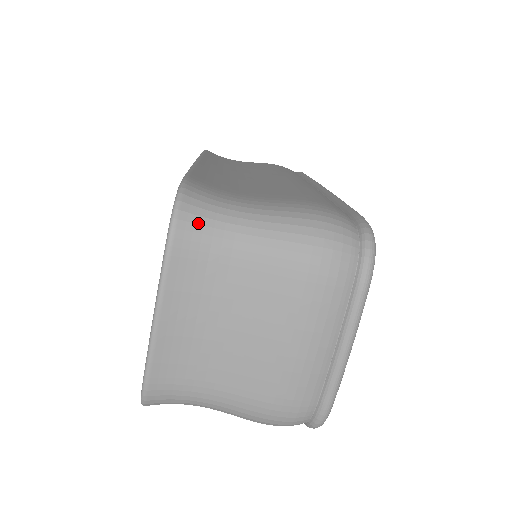
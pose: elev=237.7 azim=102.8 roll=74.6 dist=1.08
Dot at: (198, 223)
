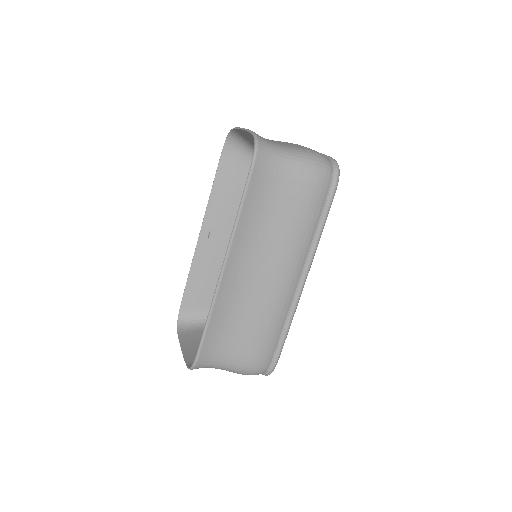
Dot at: occluded
